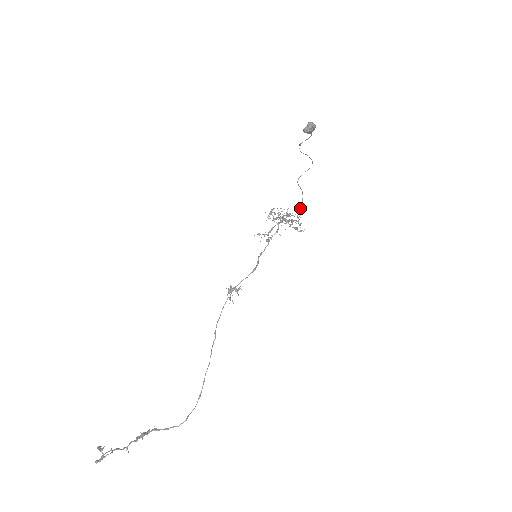
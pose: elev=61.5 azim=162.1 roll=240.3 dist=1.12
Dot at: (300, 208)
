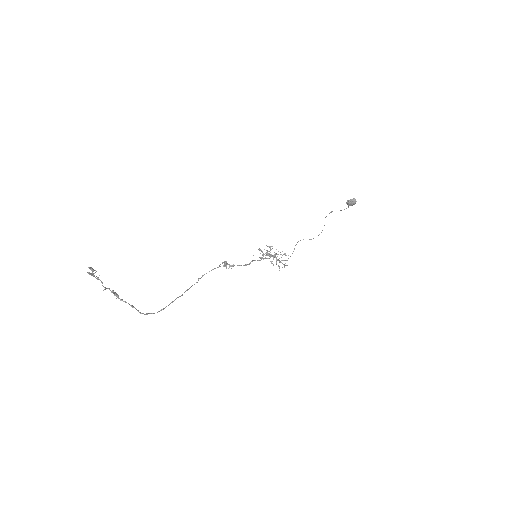
Dot at: (286, 260)
